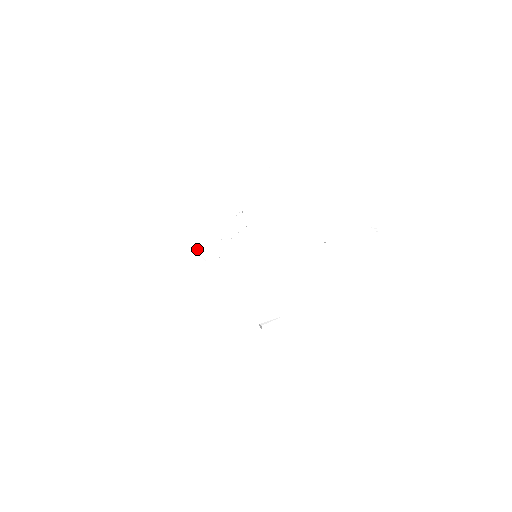
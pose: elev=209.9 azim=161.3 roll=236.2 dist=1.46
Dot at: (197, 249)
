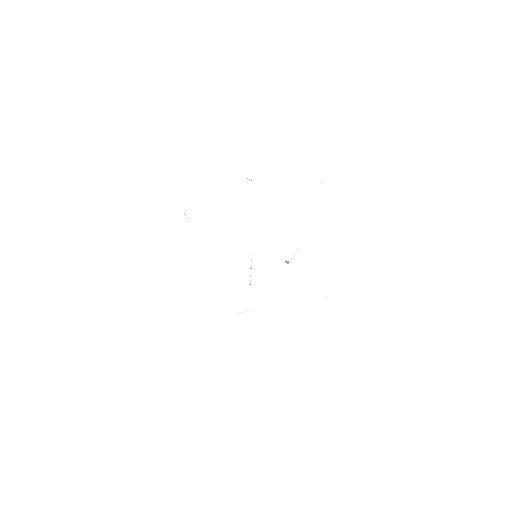
Dot at: (239, 313)
